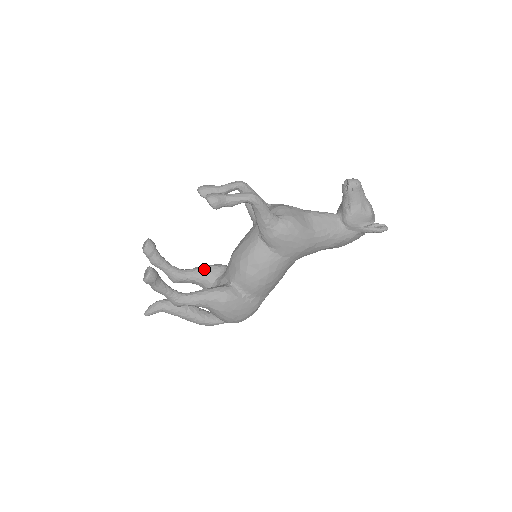
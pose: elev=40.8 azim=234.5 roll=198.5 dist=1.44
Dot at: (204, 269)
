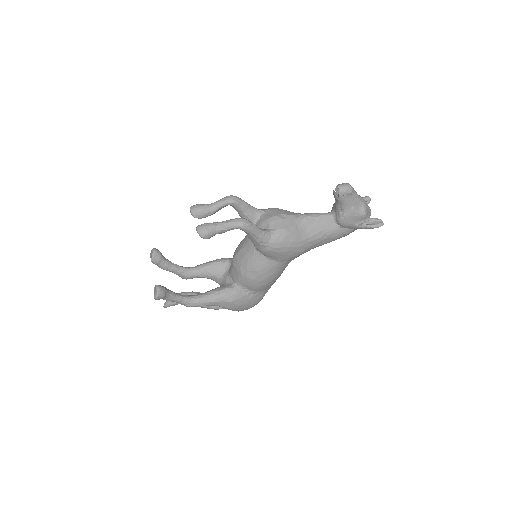
Dot at: (210, 266)
